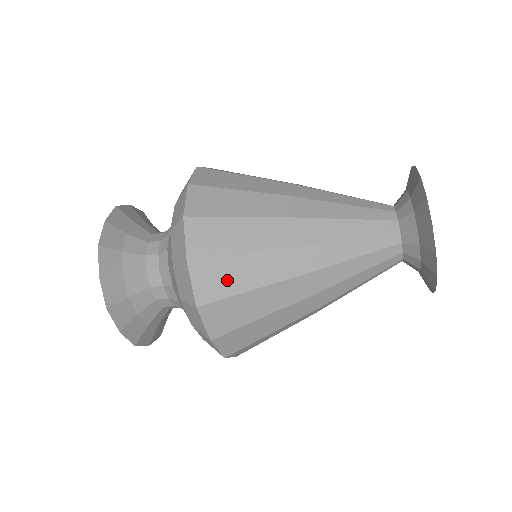
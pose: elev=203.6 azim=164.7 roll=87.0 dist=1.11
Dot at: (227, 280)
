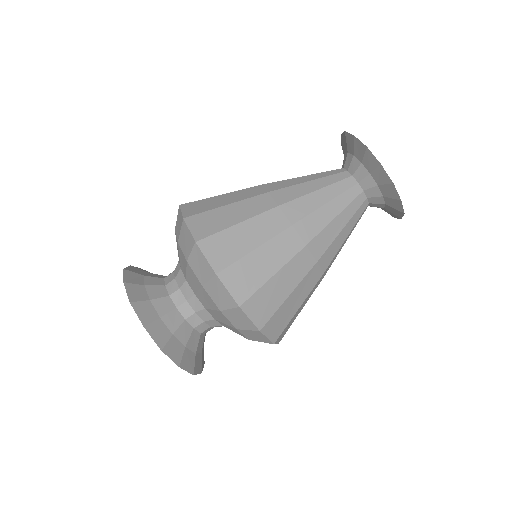
Dot at: (217, 222)
